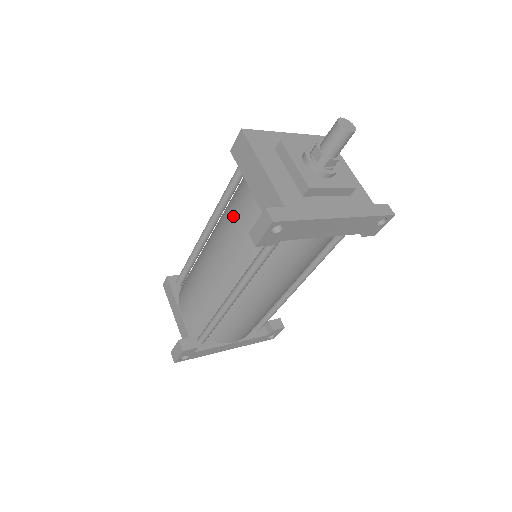
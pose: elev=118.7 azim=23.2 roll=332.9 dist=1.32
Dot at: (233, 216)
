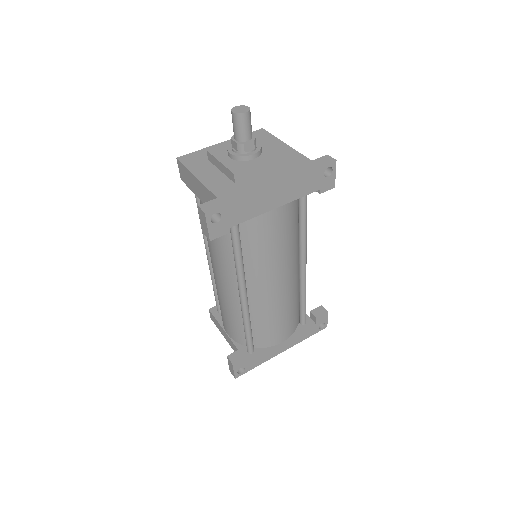
Dot at: occluded
